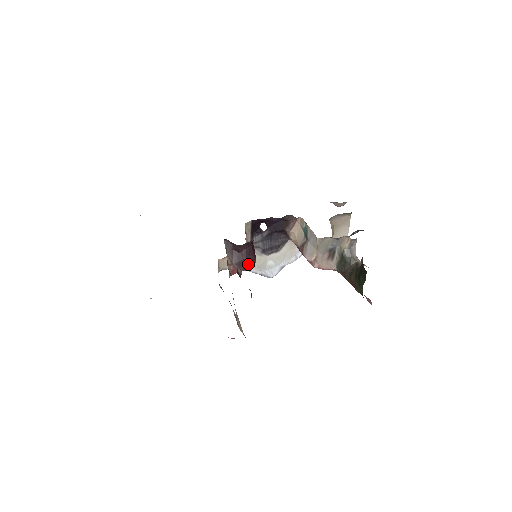
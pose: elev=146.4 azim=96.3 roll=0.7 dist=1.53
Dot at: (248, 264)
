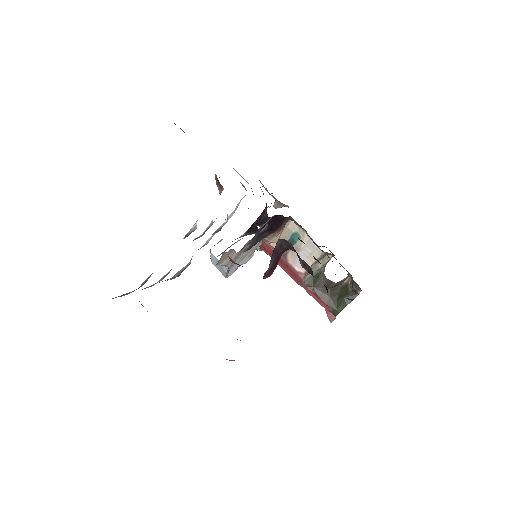
Dot at: (273, 270)
